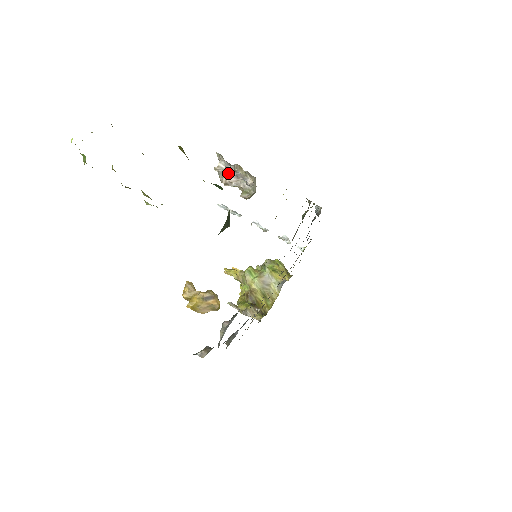
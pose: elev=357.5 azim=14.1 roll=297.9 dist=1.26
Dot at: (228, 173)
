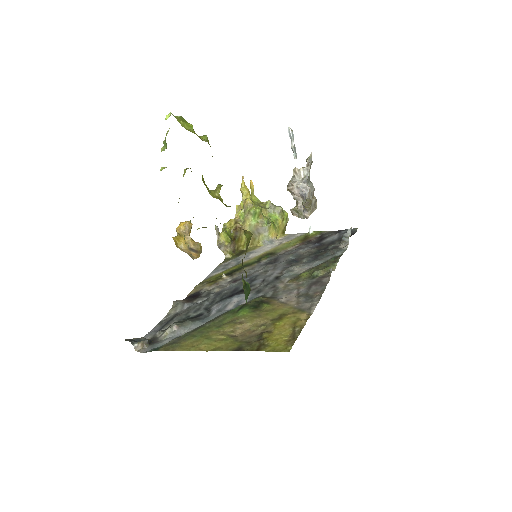
Dot at: (299, 188)
